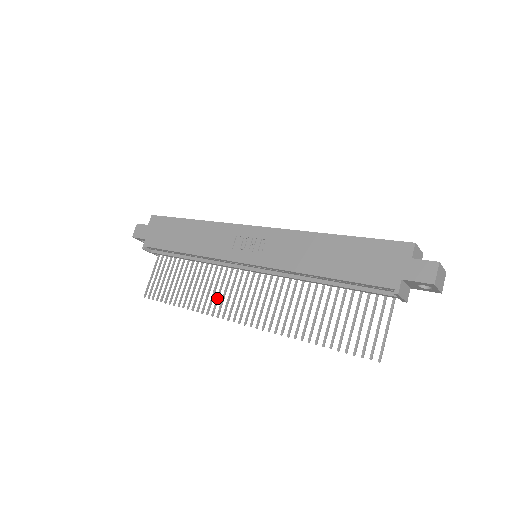
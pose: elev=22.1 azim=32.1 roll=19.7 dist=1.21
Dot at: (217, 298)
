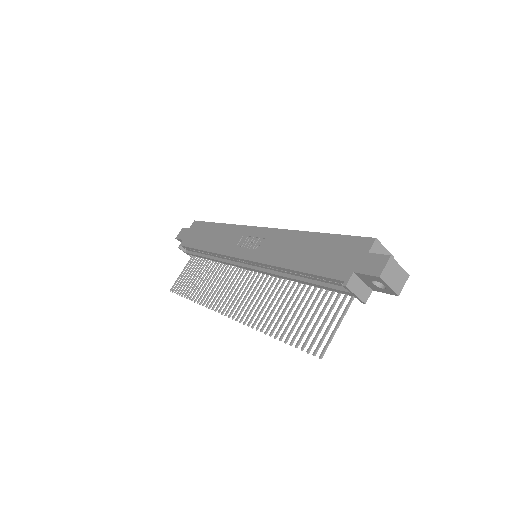
Dot at: (217, 293)
